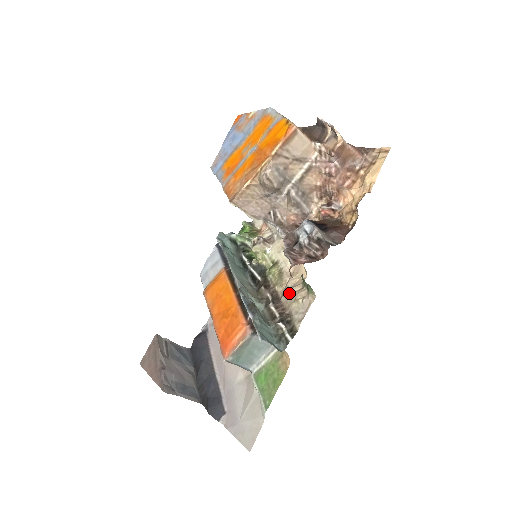
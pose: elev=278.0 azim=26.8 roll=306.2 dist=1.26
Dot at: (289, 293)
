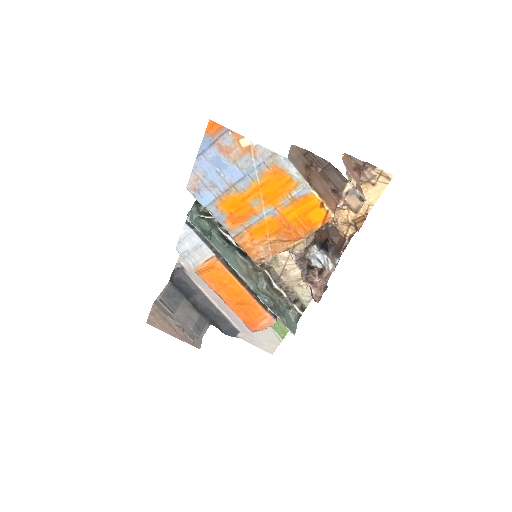
Dot at: (290, 277)
